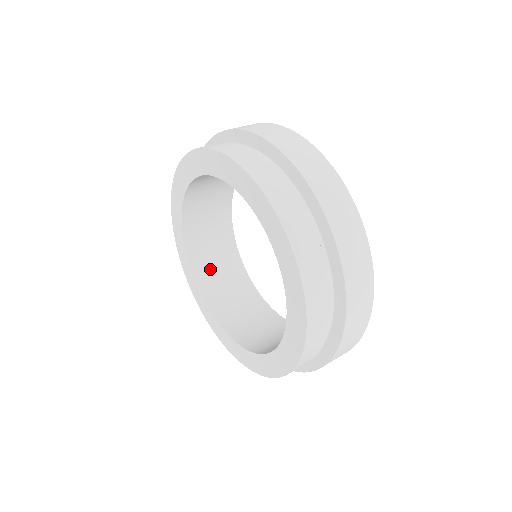
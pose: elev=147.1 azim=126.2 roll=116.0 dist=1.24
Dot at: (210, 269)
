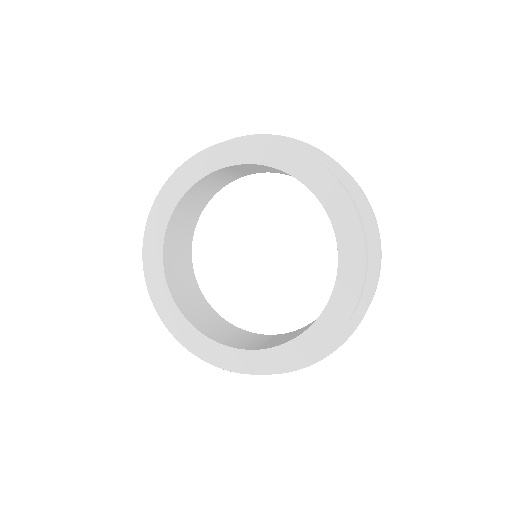
Dot at: (215, 332)
